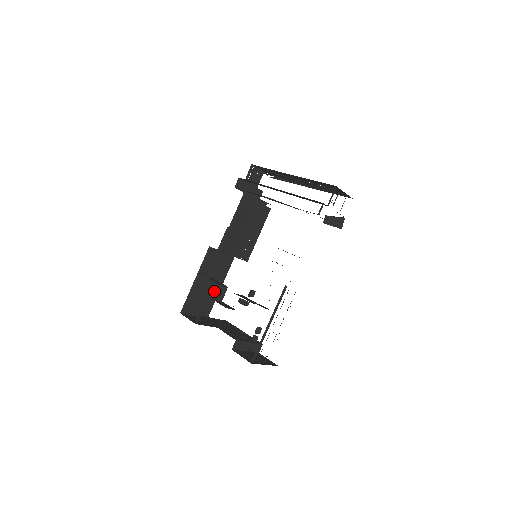
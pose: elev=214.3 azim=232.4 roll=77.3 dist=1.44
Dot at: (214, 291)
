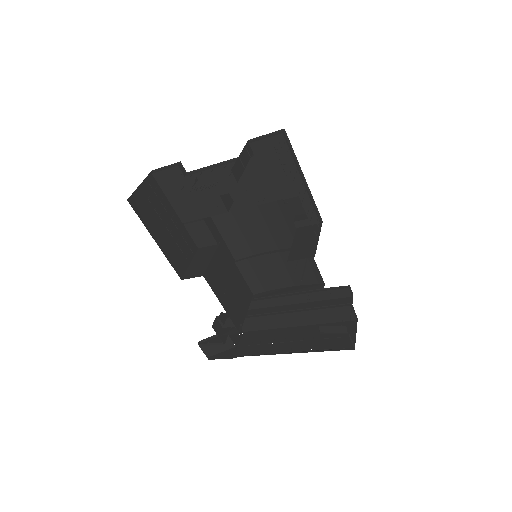
Dot at: (155, 230)
